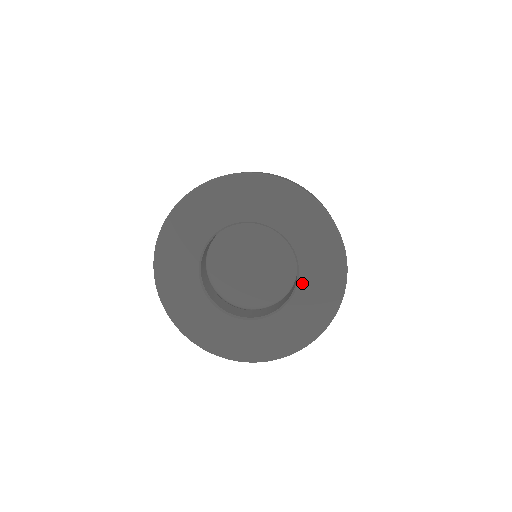
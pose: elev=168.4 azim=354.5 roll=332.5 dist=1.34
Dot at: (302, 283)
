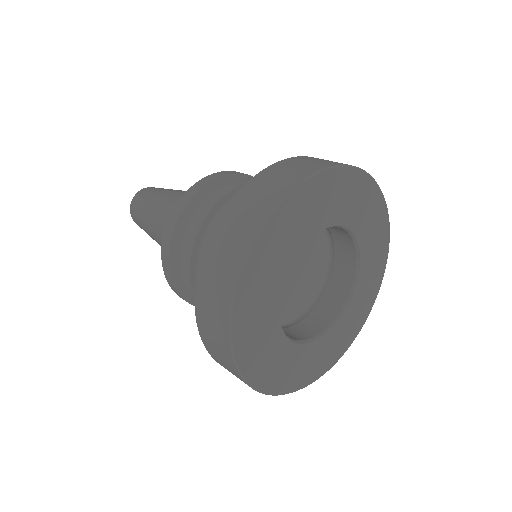
Dot at: (356, 231)
